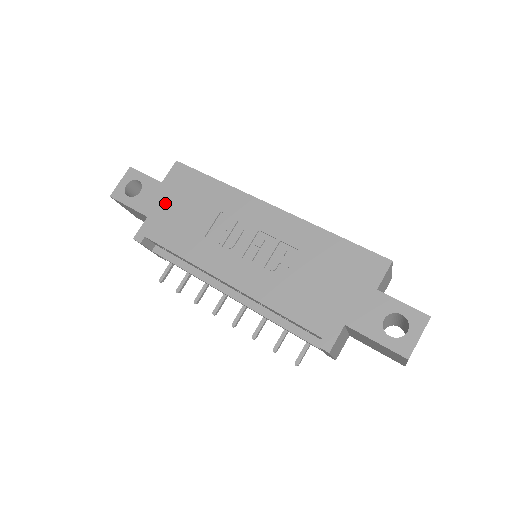
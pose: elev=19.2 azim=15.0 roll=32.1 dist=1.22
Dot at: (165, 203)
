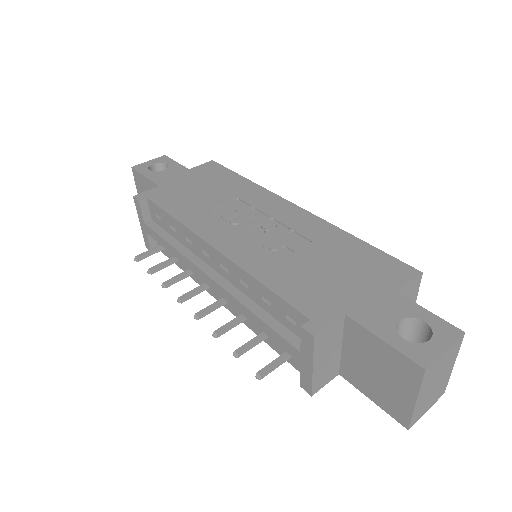
Dot at: (183, 181)
